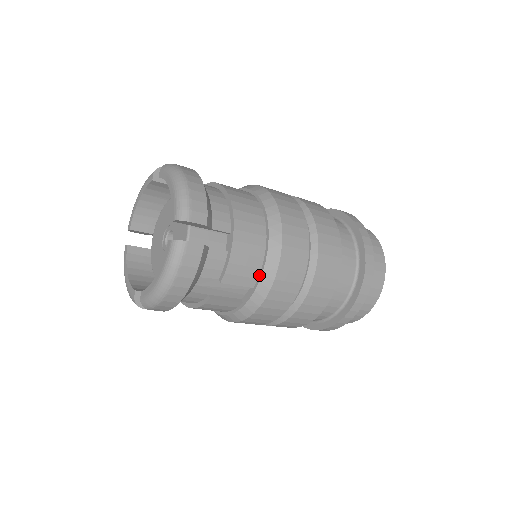
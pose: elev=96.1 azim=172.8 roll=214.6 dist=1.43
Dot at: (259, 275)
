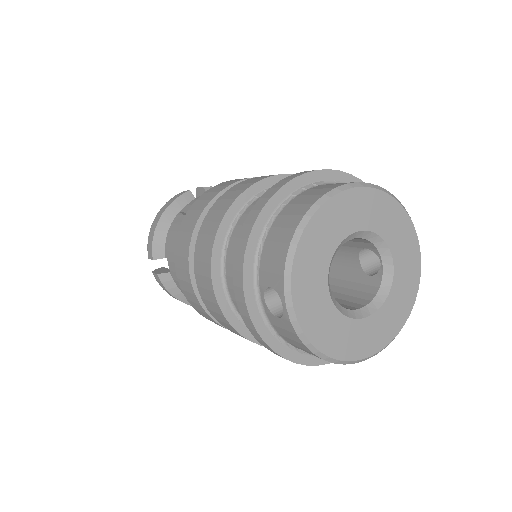
Dot at: occluded
